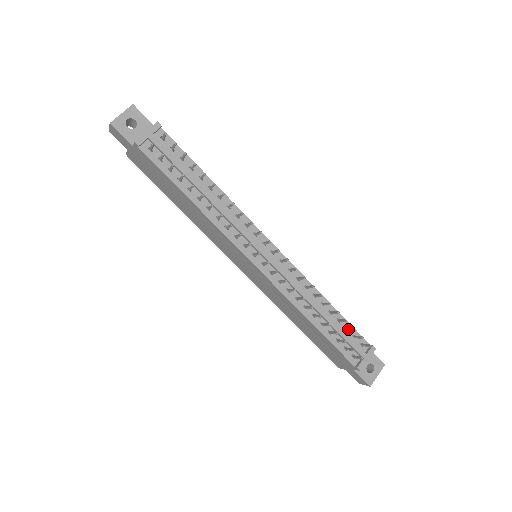
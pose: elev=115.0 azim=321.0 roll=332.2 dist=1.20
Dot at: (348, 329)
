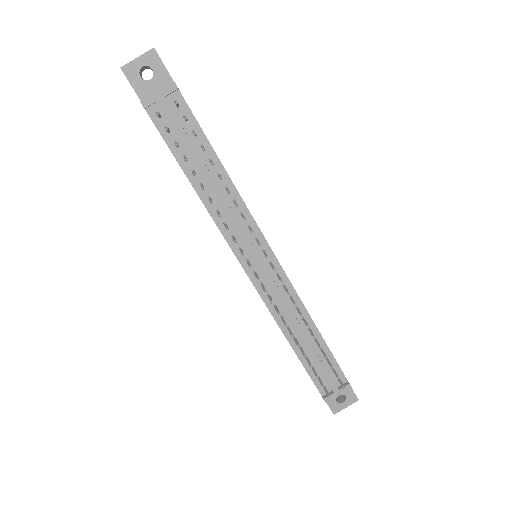
Dot at: (328, 362)
